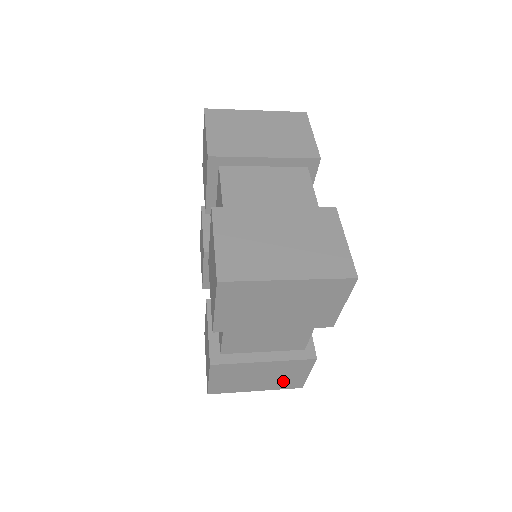
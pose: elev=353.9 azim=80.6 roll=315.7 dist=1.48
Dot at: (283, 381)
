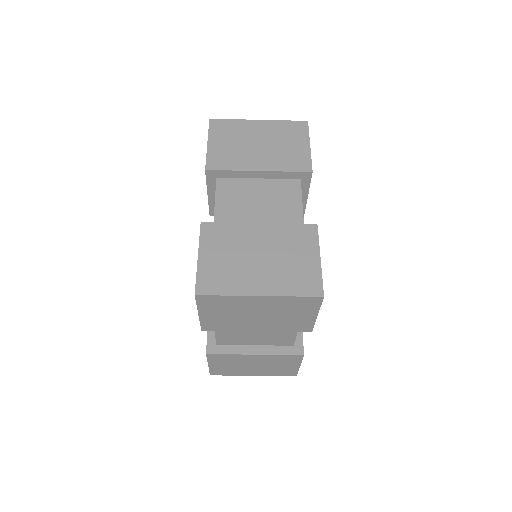
Dot at: (291, 273)
